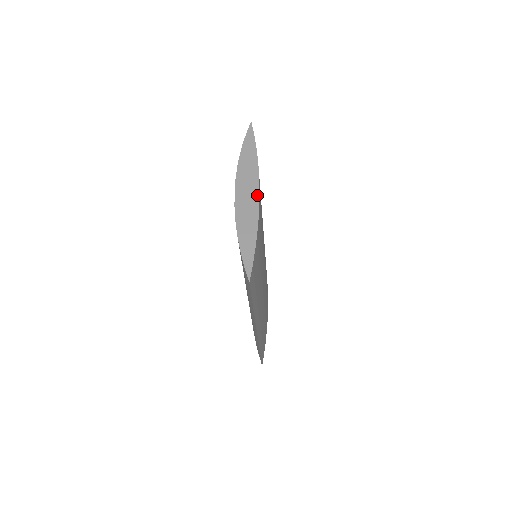
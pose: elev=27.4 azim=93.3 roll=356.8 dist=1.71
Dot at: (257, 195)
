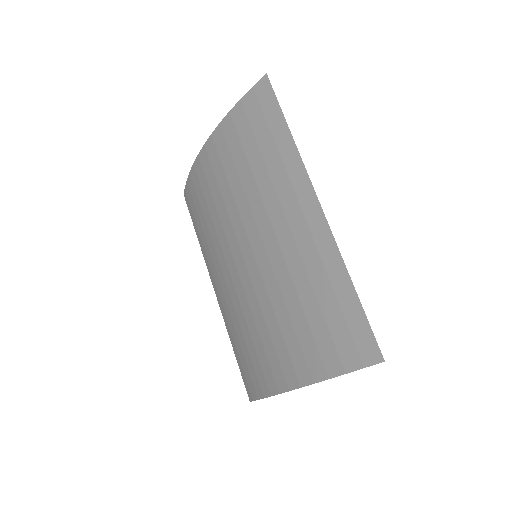
Dot at: occluded
